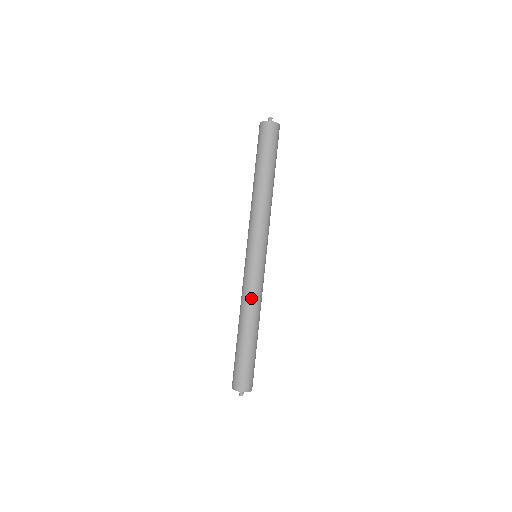
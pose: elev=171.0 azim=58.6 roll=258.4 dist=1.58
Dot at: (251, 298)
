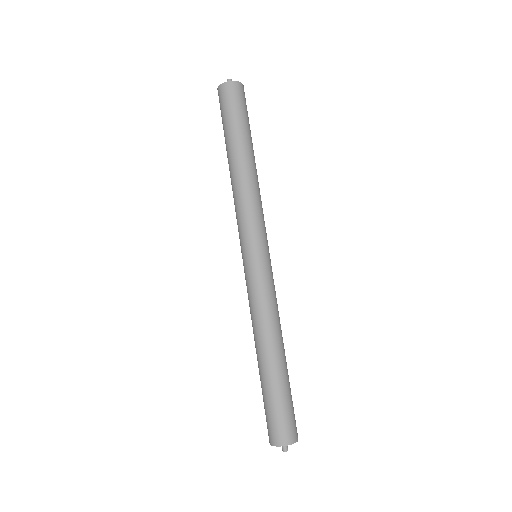
Dot at: (268, 311)
